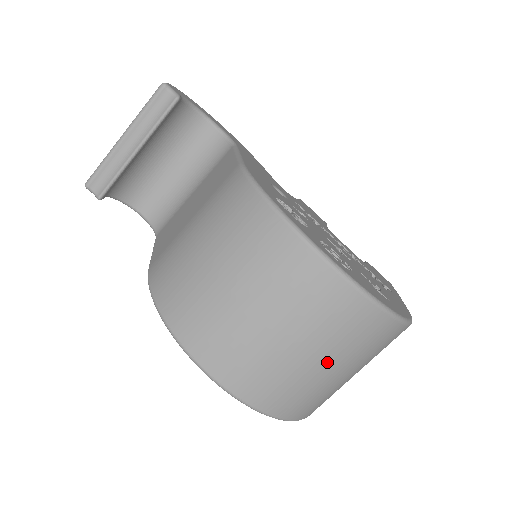
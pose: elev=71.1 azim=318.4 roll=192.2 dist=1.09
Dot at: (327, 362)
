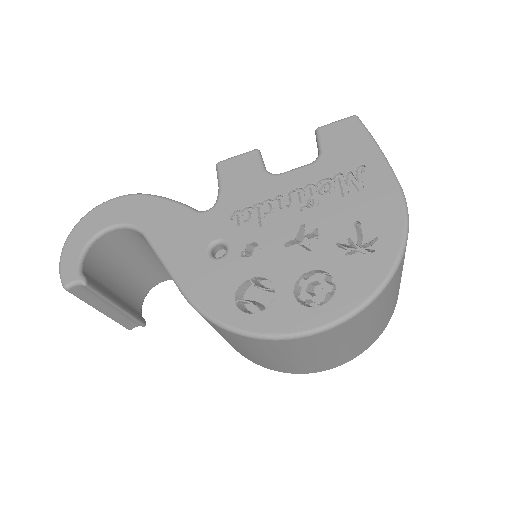
Dot at: (382, 314)
